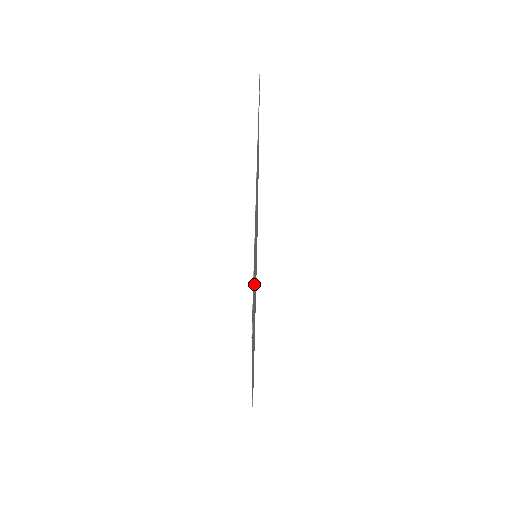
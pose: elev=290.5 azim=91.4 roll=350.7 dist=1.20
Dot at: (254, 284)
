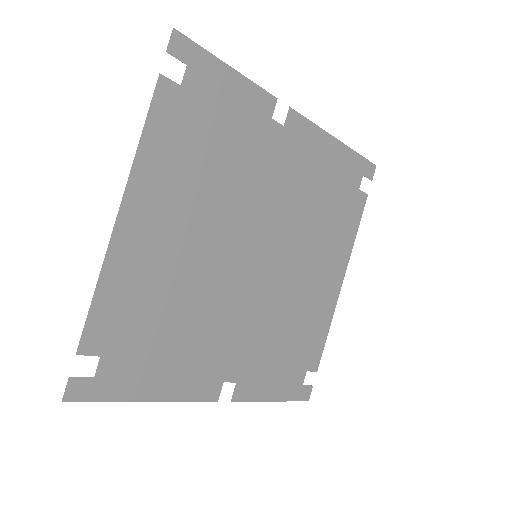
Dot at: (222, 159)
